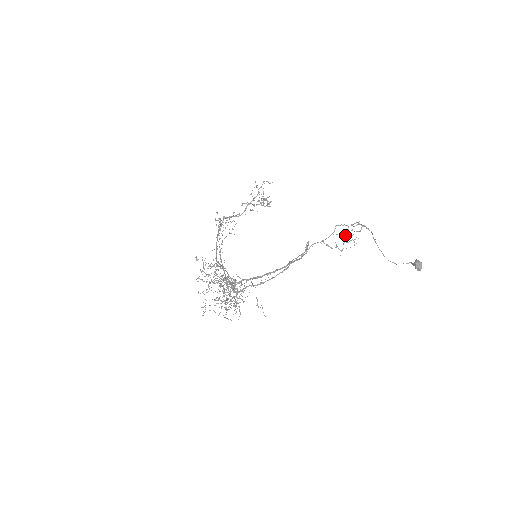
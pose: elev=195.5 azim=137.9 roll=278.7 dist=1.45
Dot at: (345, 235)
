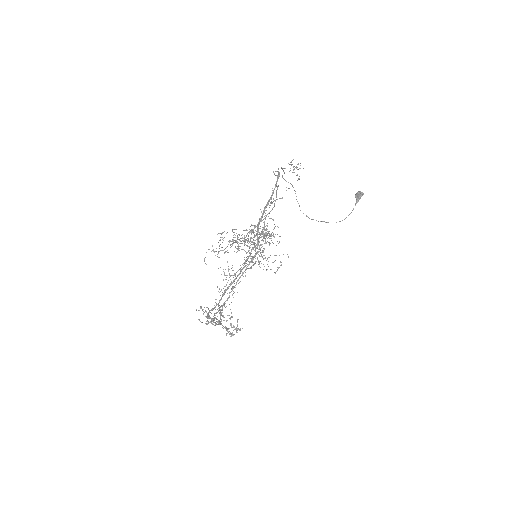
Dot at: (291, 165)
